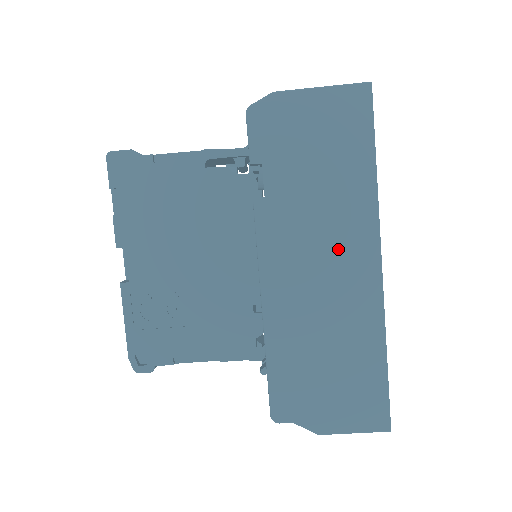
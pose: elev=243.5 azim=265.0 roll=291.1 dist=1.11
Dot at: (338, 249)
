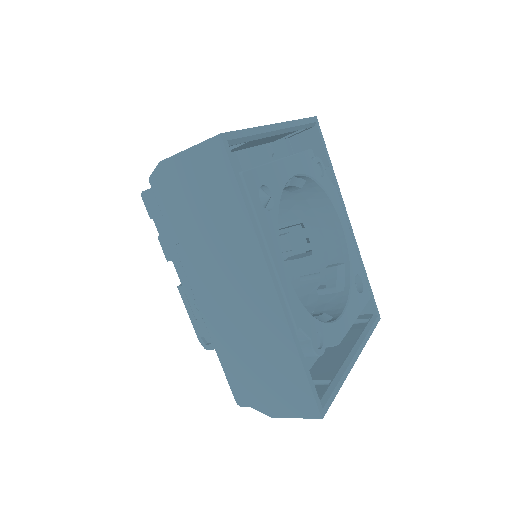
Dot at: (240, 277)
